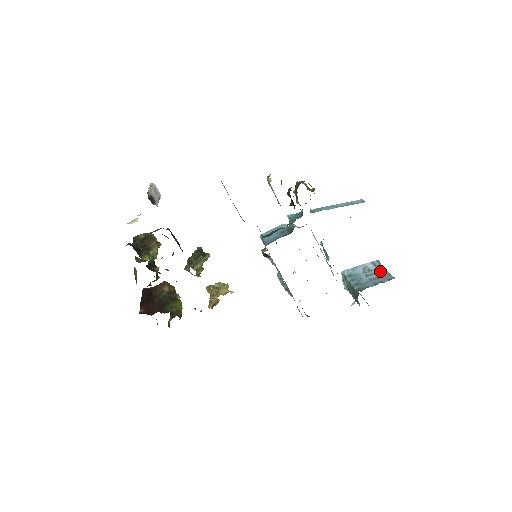
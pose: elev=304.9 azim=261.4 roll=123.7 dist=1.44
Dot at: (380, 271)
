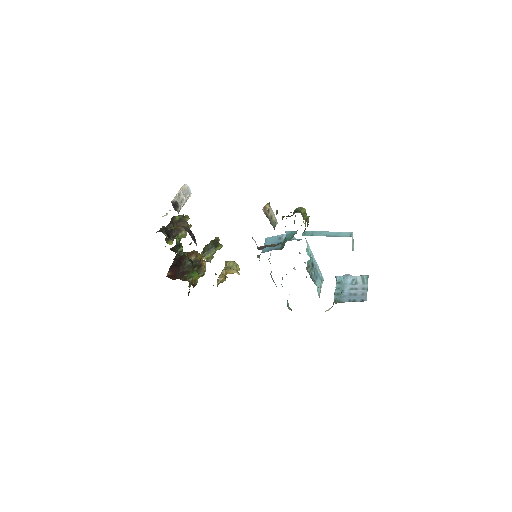
Dot at: (363, 288)
